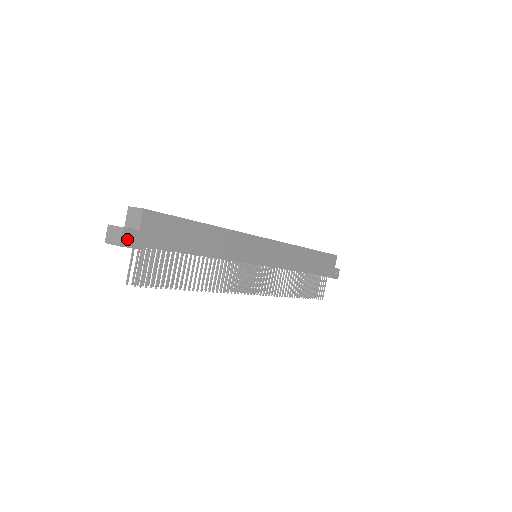
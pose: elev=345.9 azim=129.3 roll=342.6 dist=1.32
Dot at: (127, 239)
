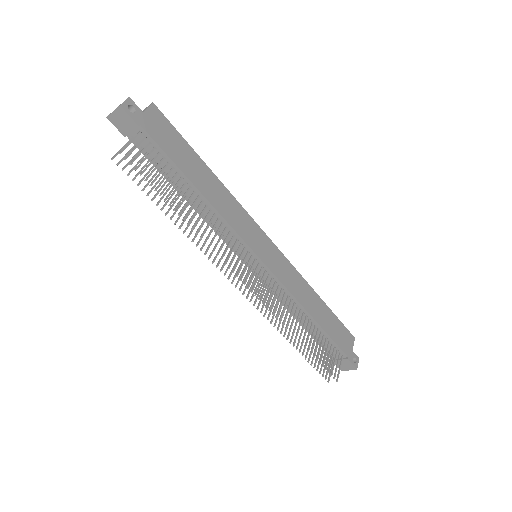
Dot at: occluded
